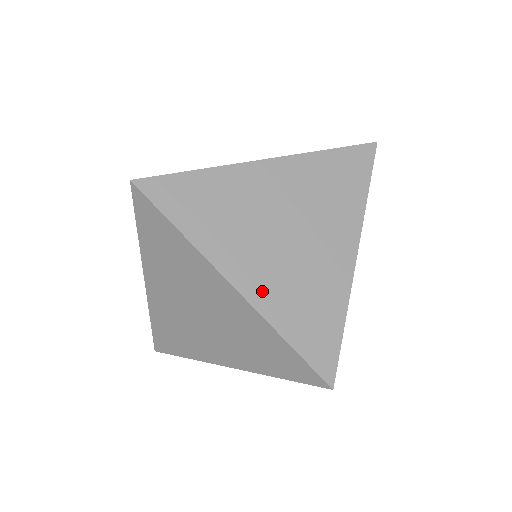
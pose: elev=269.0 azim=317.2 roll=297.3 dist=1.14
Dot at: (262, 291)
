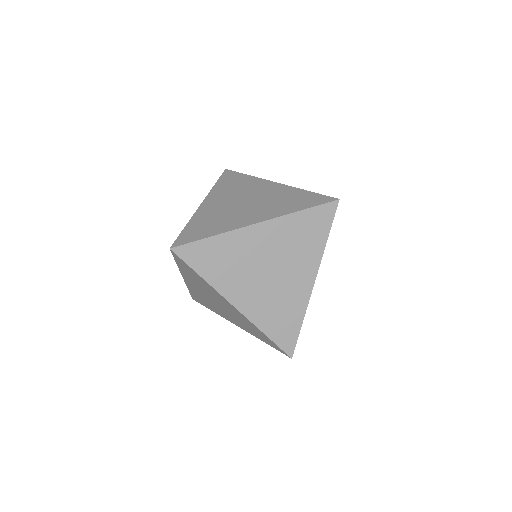
Dot at: (252, 308)
